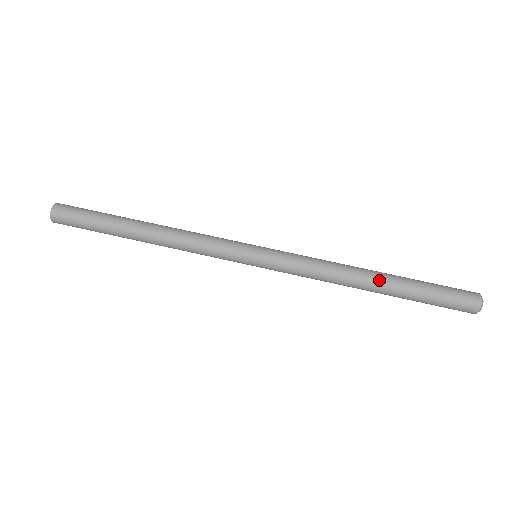
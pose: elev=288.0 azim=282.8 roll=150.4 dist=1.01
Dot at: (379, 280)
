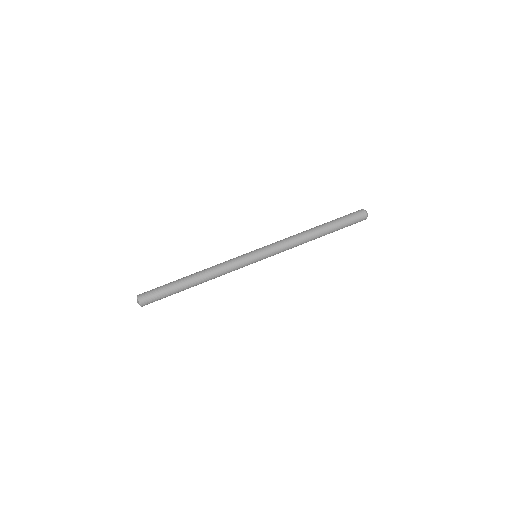
Dot at: (320, 234)
